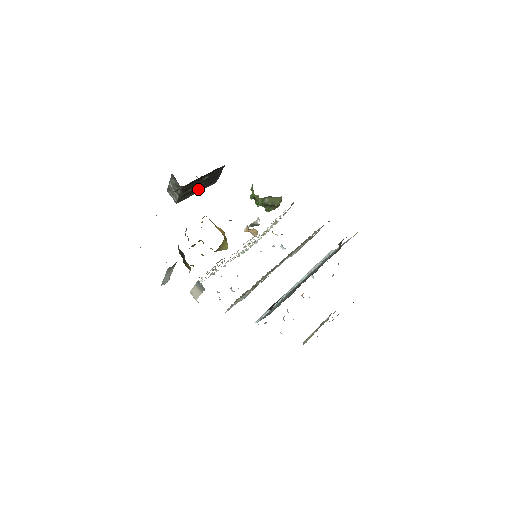
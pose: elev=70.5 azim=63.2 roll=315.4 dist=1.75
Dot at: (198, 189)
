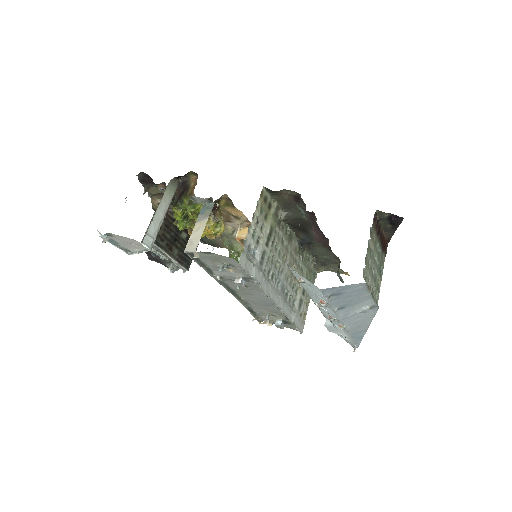
Dot at: (173, 253)
